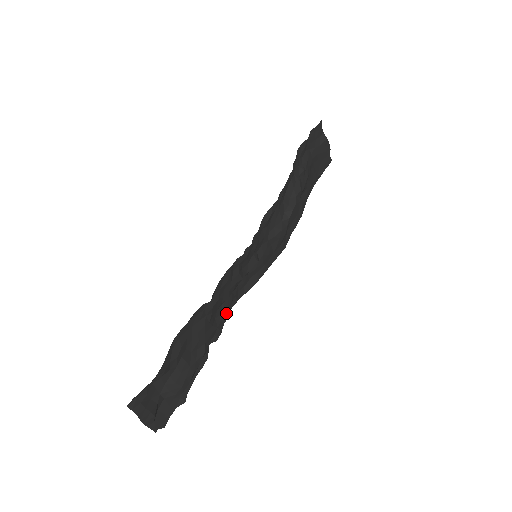
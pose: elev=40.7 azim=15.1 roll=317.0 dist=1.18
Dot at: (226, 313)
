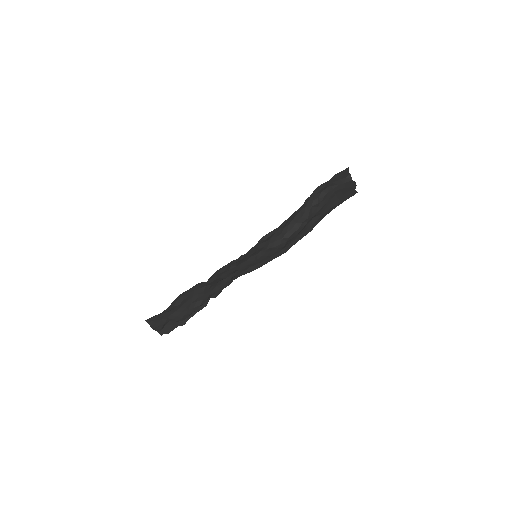
Dot at: (225, 284)
